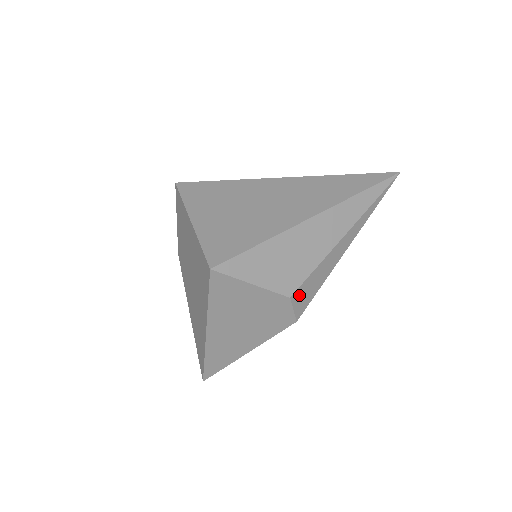
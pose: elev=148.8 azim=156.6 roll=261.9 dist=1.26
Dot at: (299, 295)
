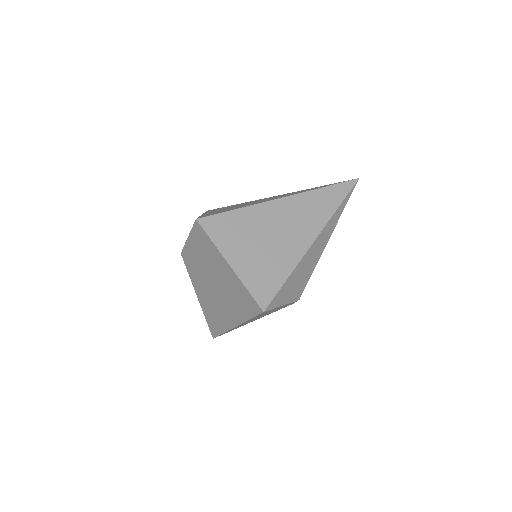
Dot at: occluded
